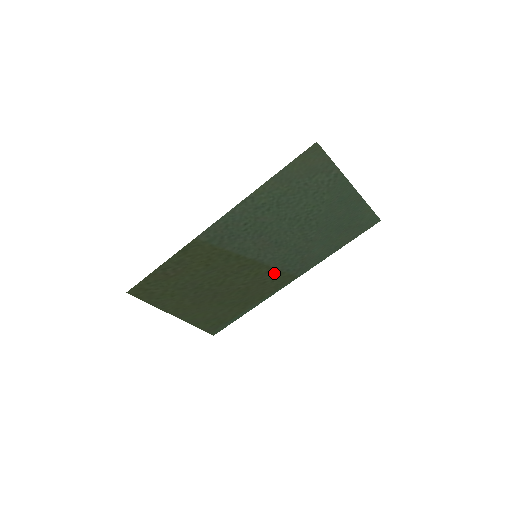
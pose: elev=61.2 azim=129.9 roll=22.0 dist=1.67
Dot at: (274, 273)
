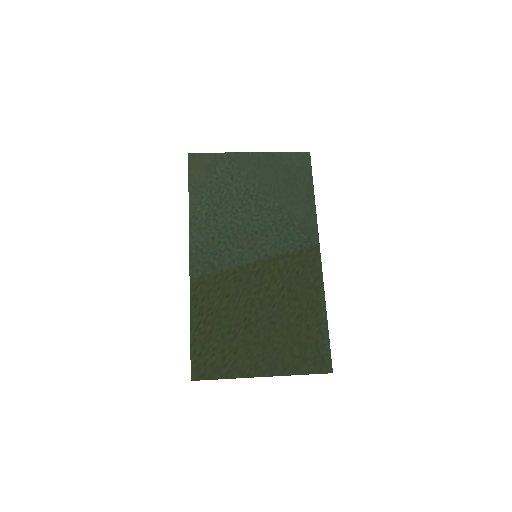
Dot at: (293, 259)
